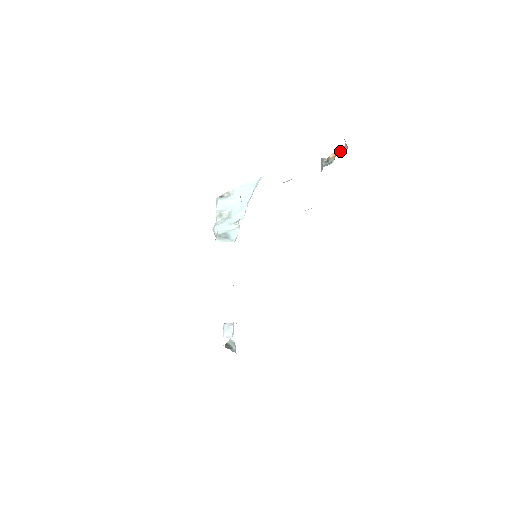
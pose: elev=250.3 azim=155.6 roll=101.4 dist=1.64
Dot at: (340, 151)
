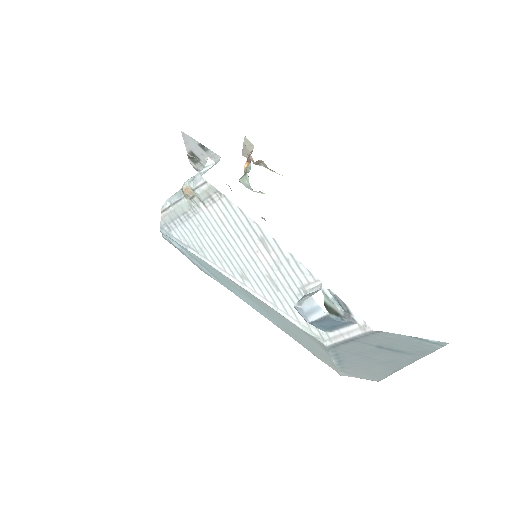
Dot at: (249, 155)
